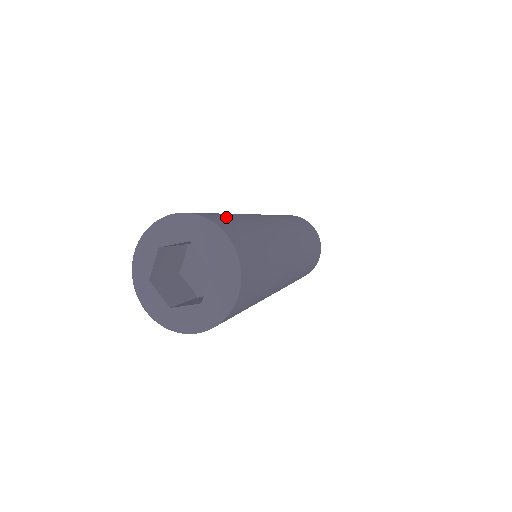
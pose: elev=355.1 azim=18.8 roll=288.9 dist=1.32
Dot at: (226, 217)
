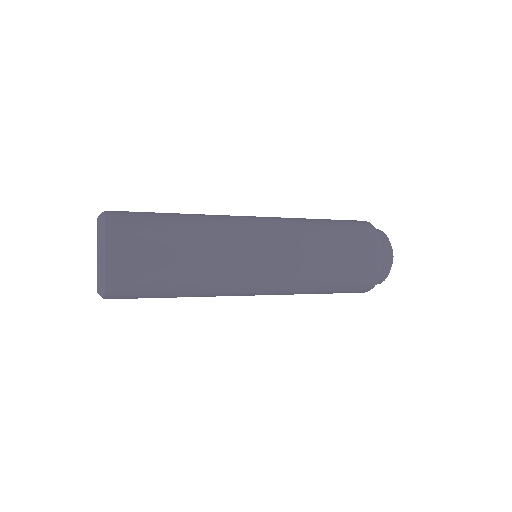
Dot at: (147, 215)
